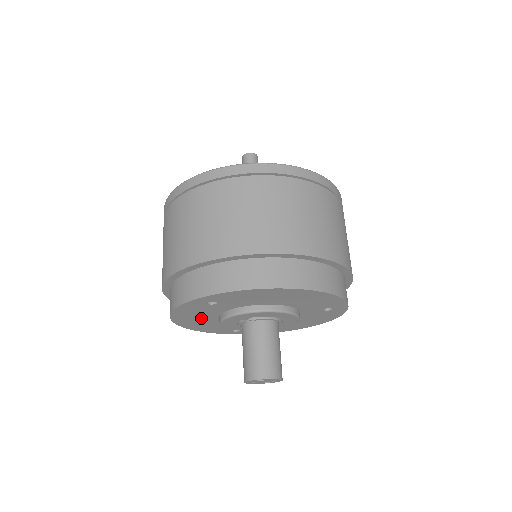
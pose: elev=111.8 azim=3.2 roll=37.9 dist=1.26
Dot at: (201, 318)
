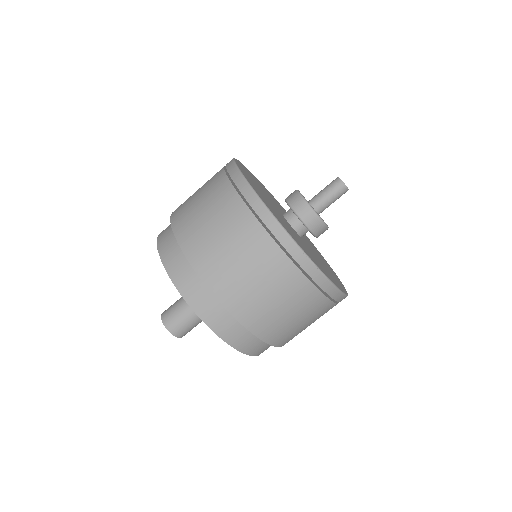
Dot at: occluded
